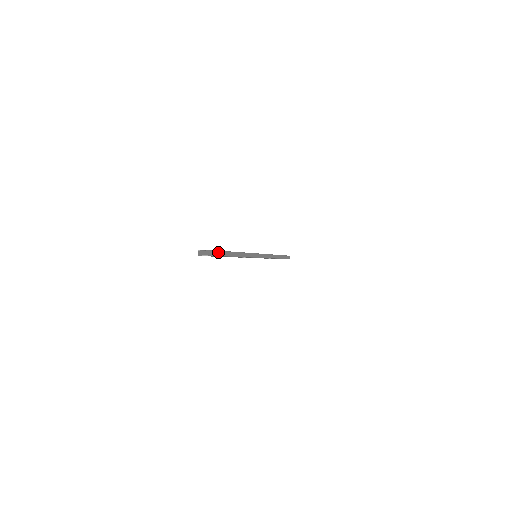
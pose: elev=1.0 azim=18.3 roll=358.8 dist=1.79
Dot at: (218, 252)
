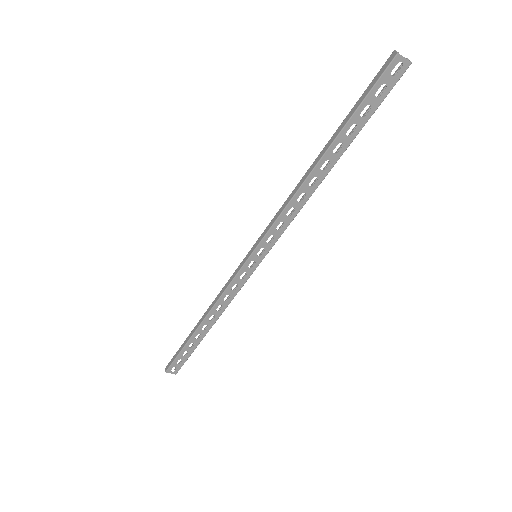
Dot at: (381, 98)
